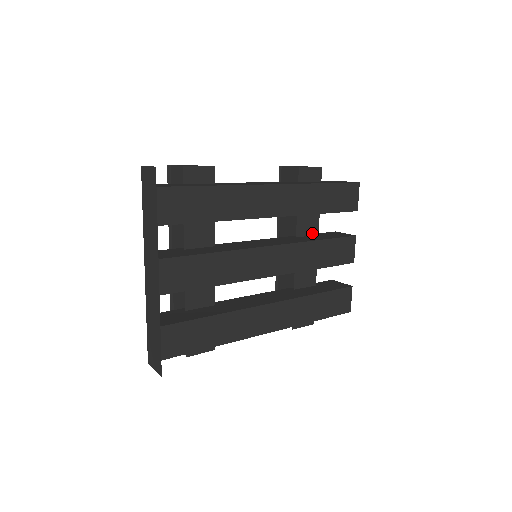
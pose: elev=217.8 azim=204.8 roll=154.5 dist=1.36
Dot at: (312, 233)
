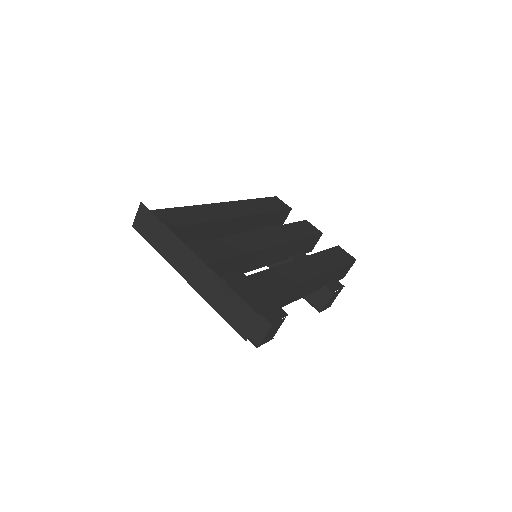
Dot at: occluded
